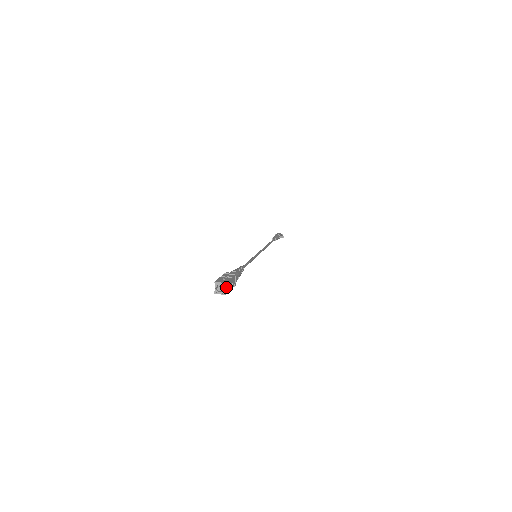
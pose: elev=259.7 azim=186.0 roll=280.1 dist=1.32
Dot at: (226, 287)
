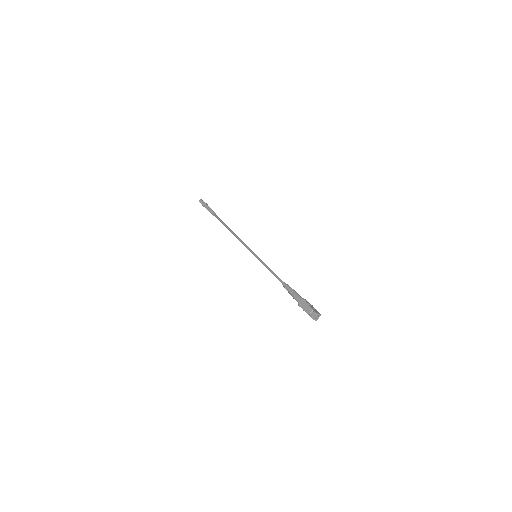
Dot at: occluded
